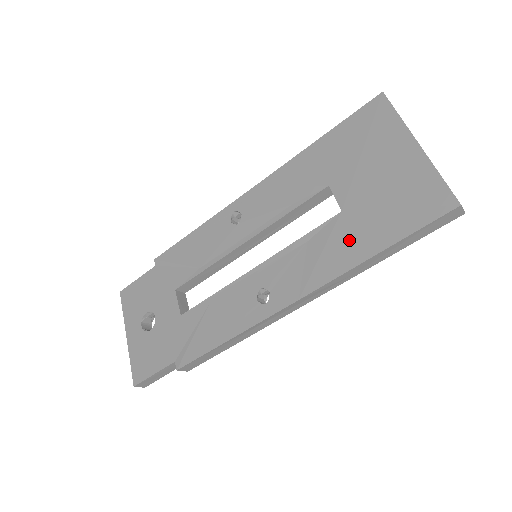
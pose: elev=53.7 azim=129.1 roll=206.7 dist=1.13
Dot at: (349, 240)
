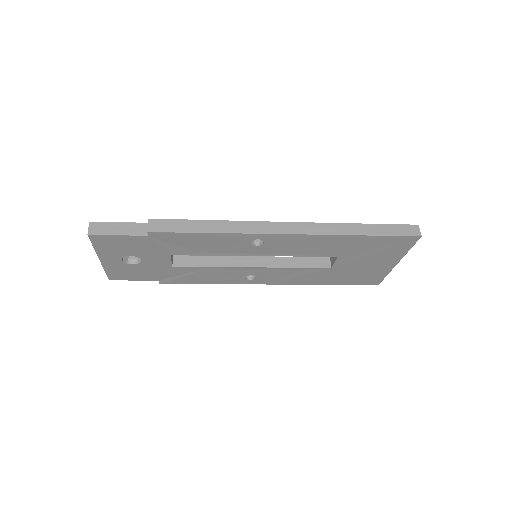
Dot at: (322, 277)
